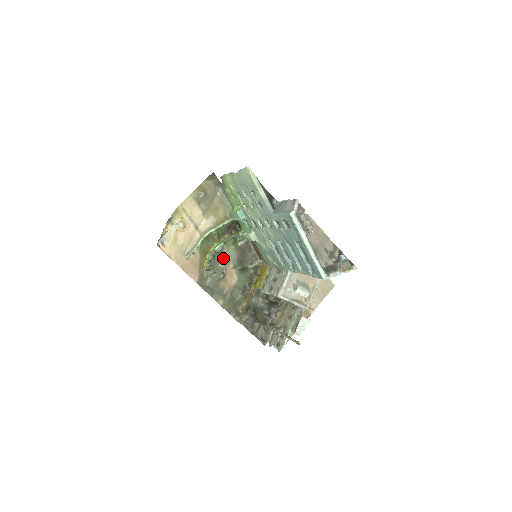
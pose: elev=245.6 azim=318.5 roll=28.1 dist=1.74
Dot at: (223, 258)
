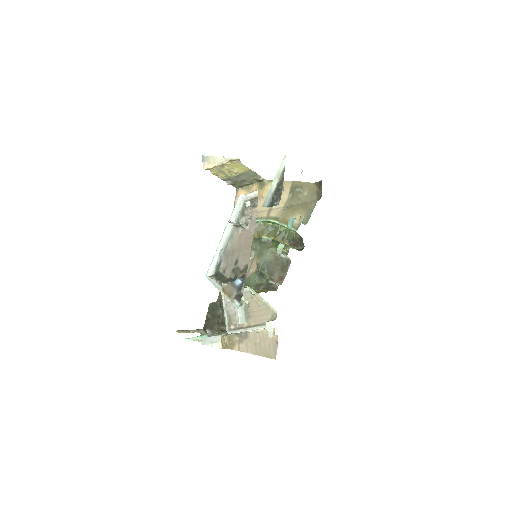
Dot at: (260, 250)
